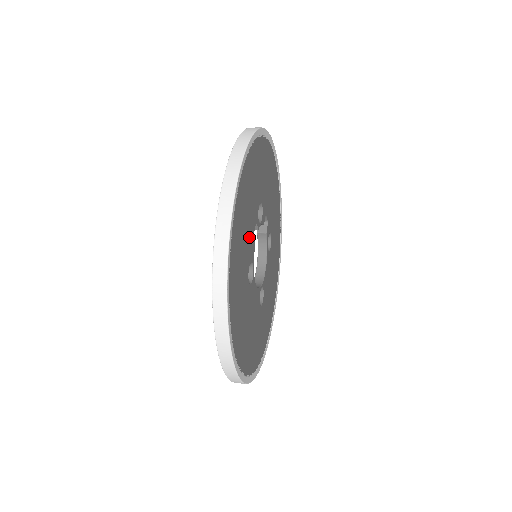
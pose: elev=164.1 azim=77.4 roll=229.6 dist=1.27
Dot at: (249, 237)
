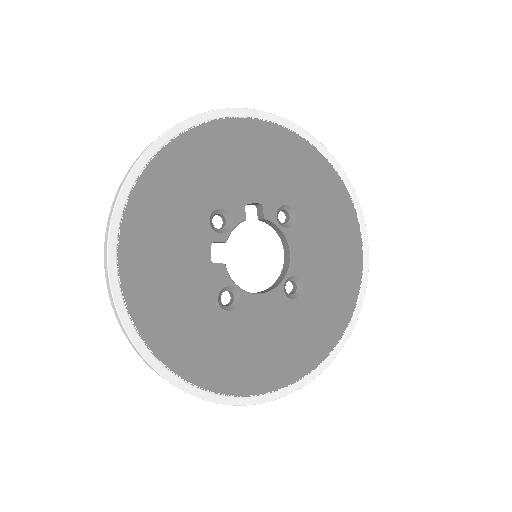
Dot at: (196, 274)
